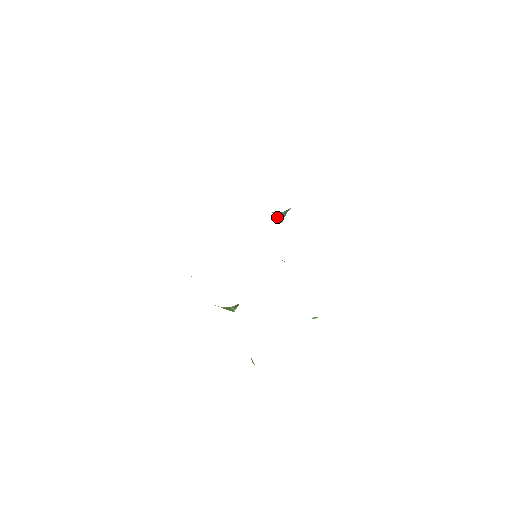
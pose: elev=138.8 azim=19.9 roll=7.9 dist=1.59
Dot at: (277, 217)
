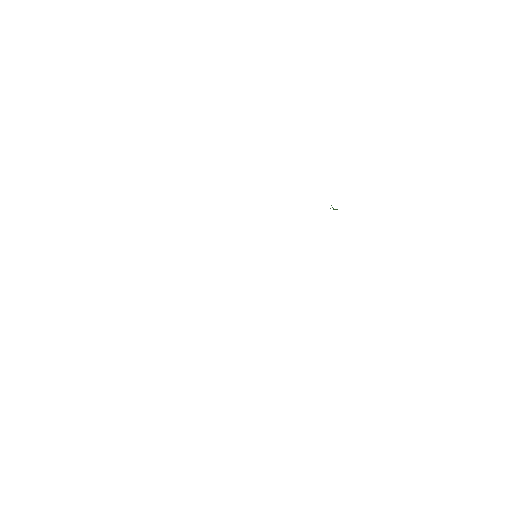
Dot at: occluded
